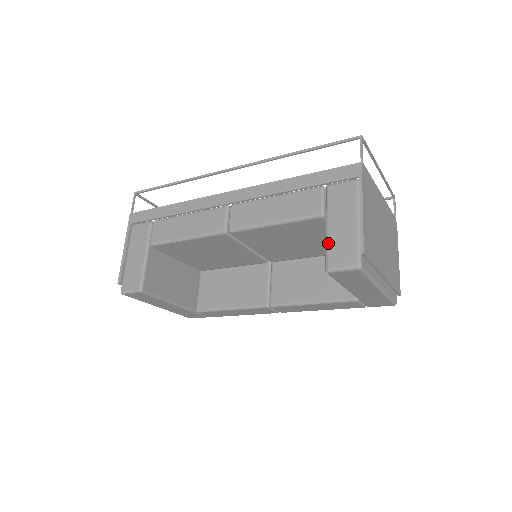
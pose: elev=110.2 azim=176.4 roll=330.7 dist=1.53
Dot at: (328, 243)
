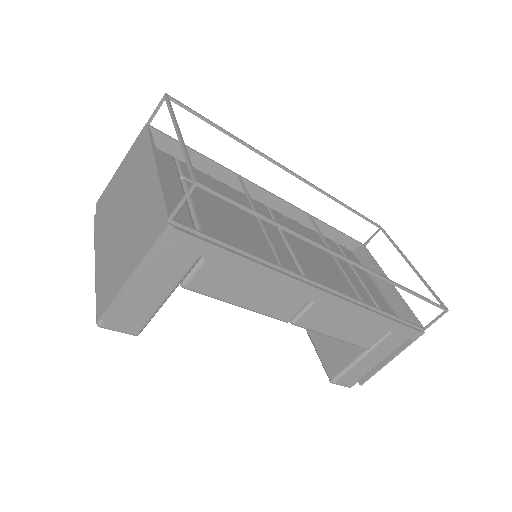
Dot at: (351, 370)
